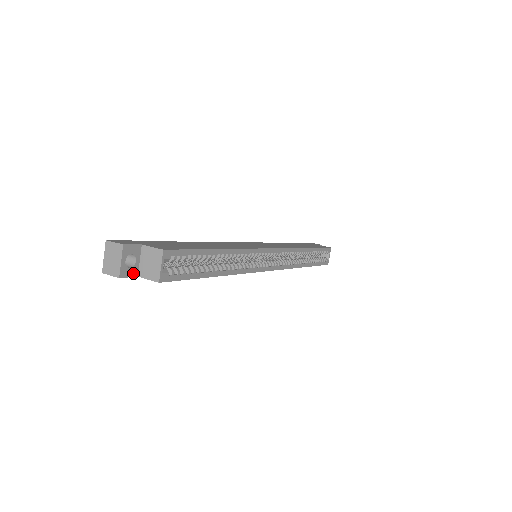
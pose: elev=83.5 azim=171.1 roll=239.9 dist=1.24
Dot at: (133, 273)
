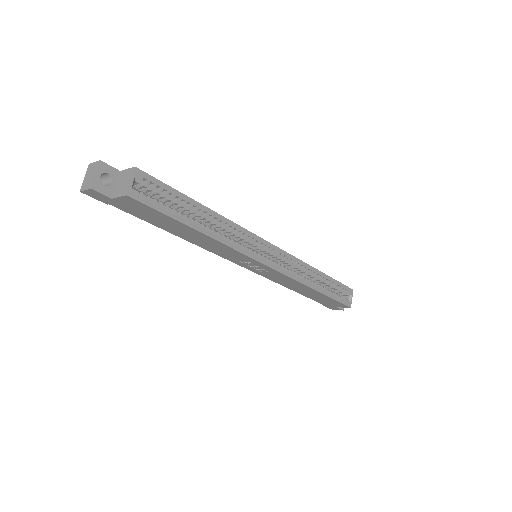
Dot at: (107, 193)
